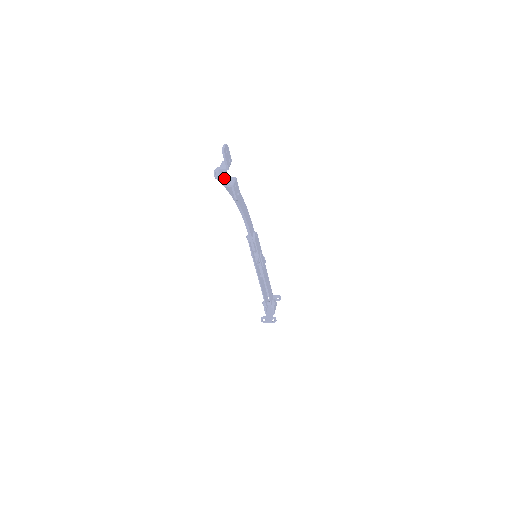
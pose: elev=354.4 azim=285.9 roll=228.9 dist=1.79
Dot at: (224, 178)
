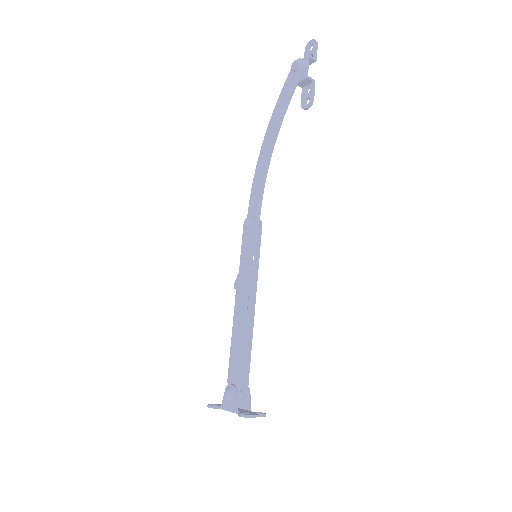
Dot at: (304, 72)
